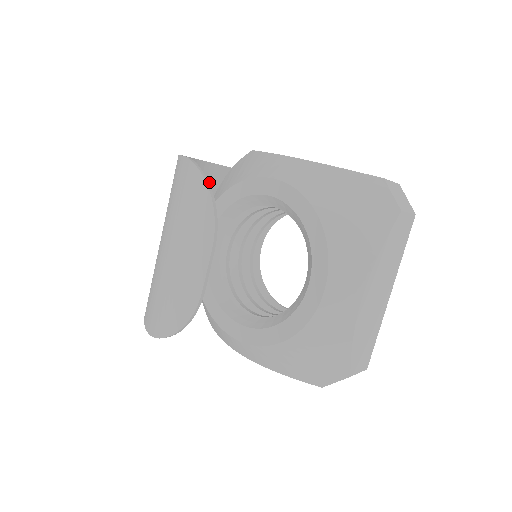
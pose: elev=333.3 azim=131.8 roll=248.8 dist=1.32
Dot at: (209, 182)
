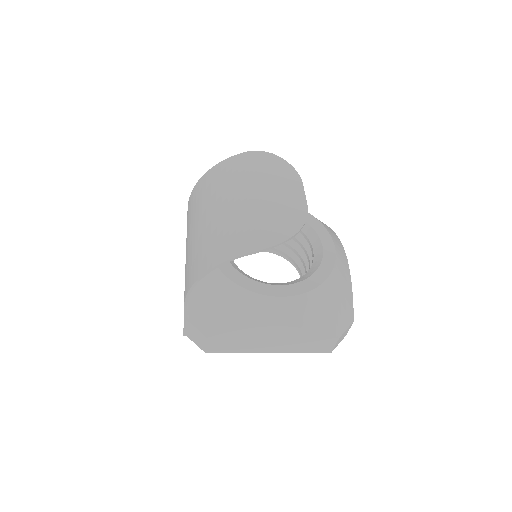
Dot at: occluded
